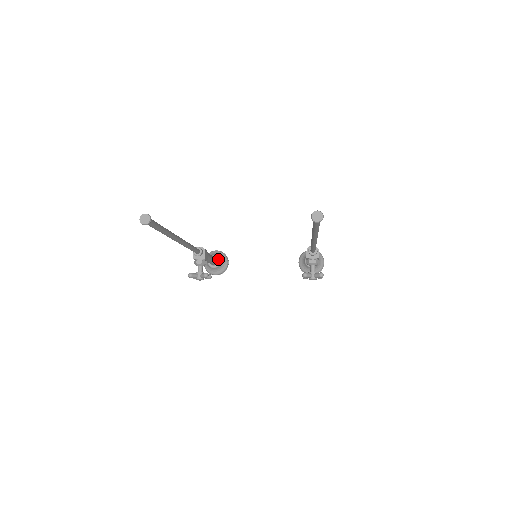
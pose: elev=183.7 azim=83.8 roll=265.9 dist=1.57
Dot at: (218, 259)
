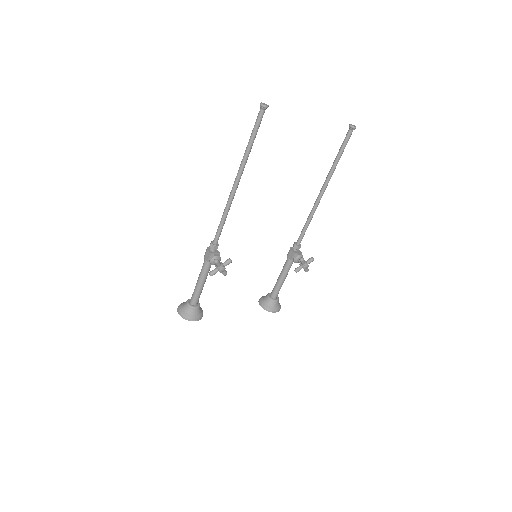
Dot at: occluded
